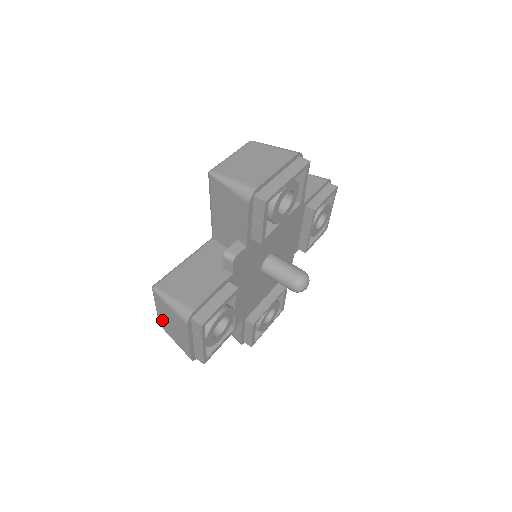
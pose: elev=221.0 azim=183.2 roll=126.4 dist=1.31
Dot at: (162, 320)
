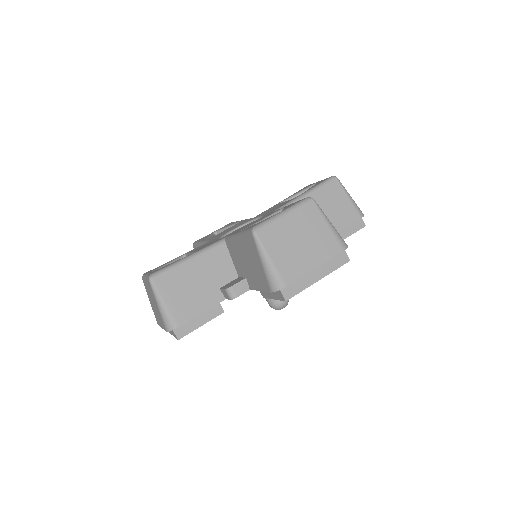
Dot at: (146, 286)
